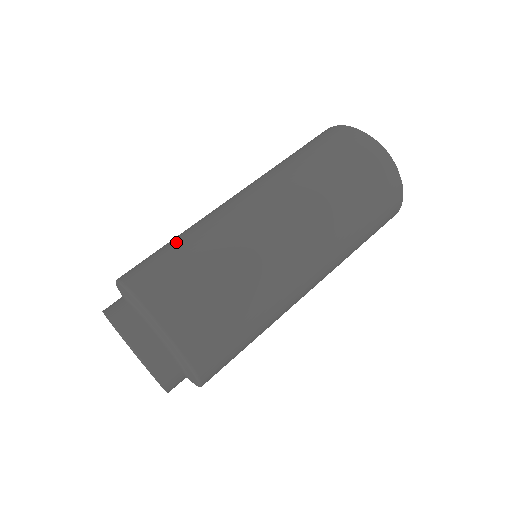
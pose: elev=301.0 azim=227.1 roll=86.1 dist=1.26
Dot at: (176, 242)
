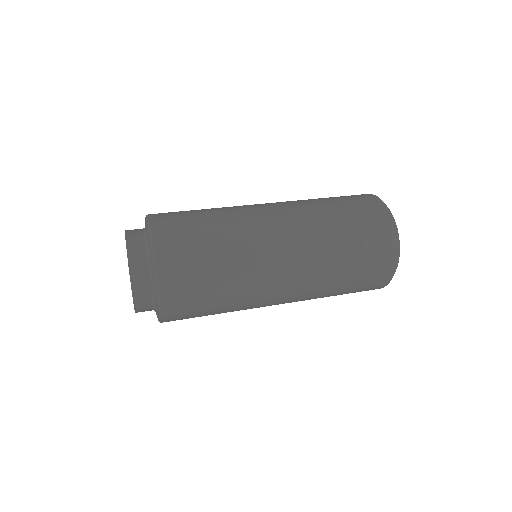
Dot at: occluded
